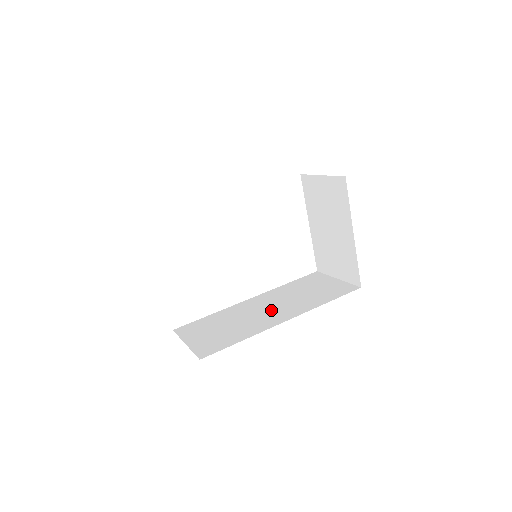
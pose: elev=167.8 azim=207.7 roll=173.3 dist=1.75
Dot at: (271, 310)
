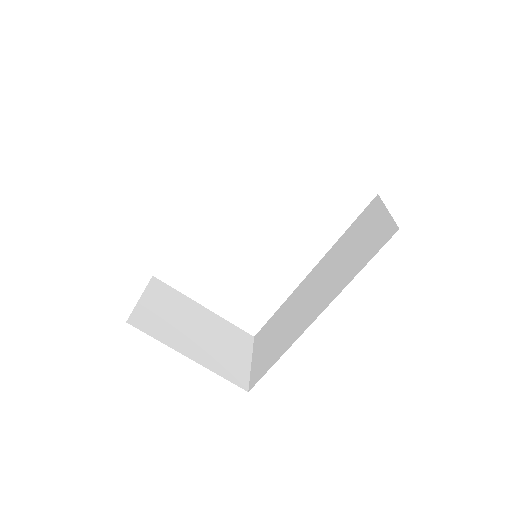
Dot at: (313, 297)
